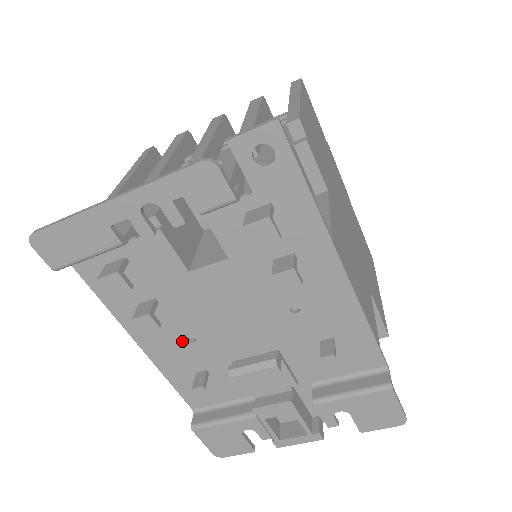
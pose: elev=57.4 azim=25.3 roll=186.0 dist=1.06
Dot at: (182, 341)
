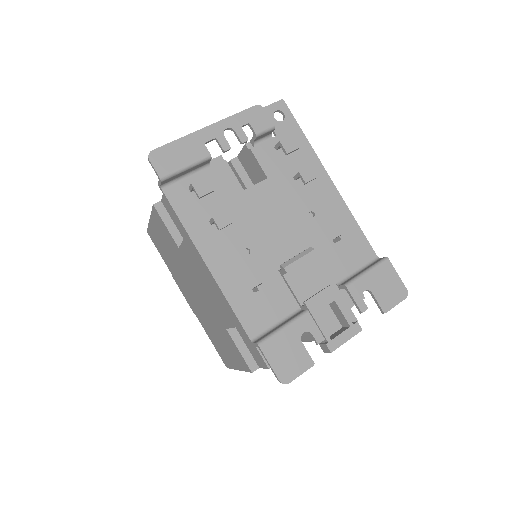
Dot at: (240, 255)
